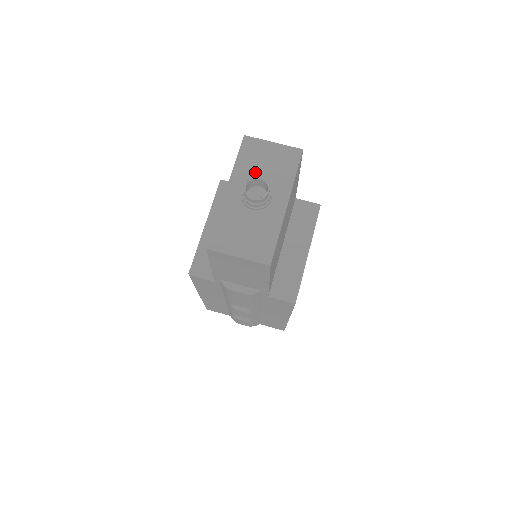
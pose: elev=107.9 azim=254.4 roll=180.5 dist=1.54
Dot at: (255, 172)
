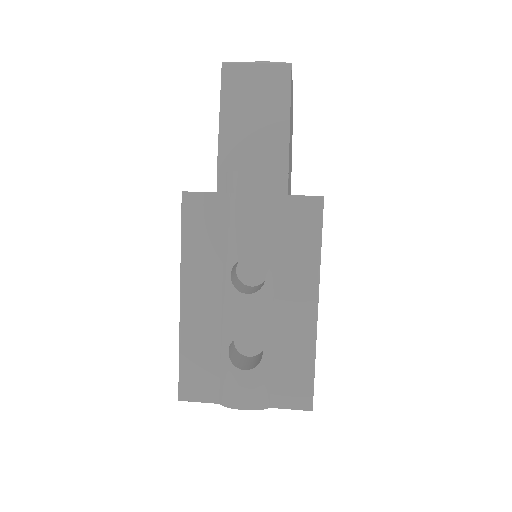
Dot at: occluded
